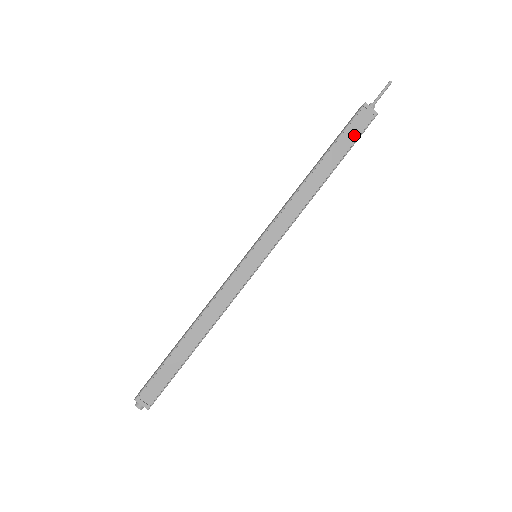
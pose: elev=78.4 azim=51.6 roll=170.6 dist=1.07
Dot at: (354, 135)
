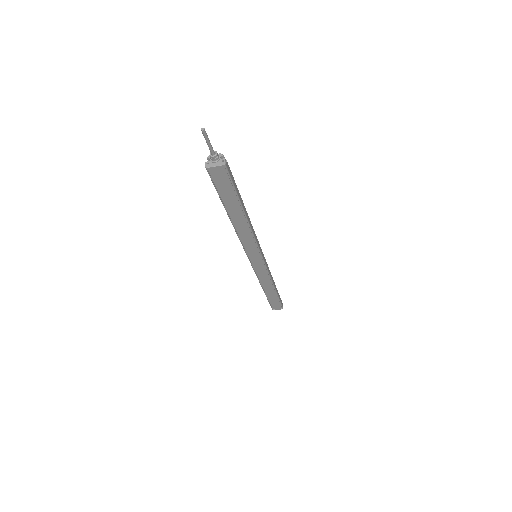
Dot at: (228, 188)
